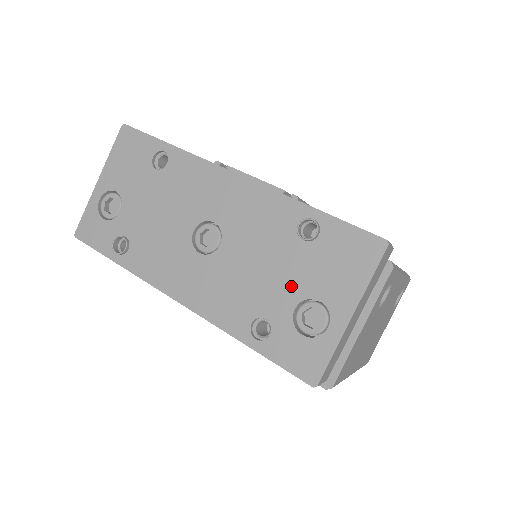
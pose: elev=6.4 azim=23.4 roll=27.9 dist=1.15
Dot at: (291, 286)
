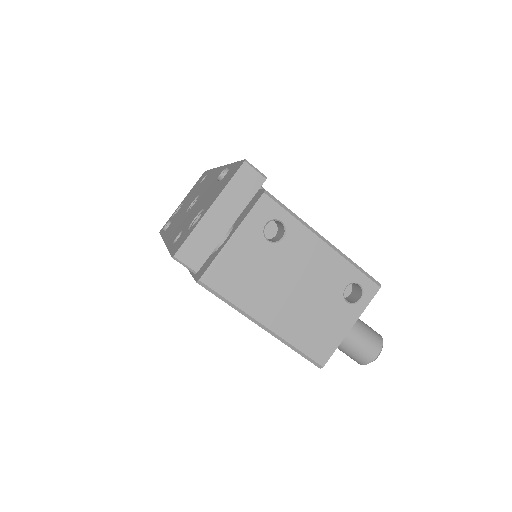
Dot at: (201, 207)
